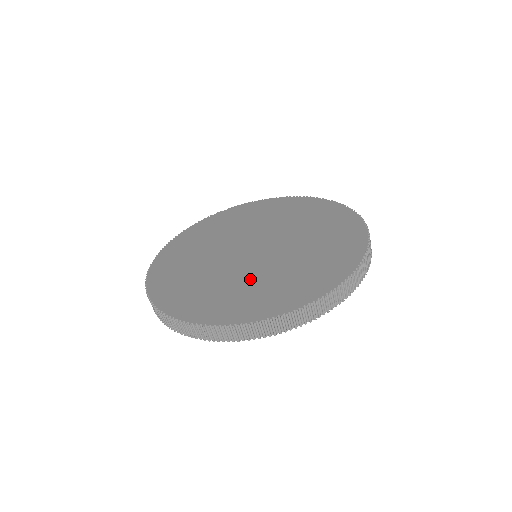
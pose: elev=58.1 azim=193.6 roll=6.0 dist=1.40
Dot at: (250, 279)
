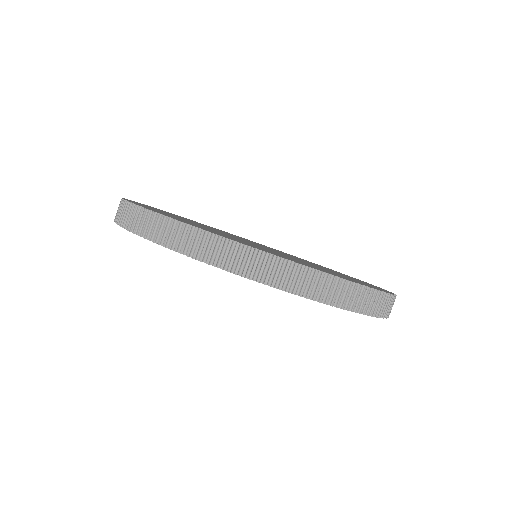
Dot at: occluded
